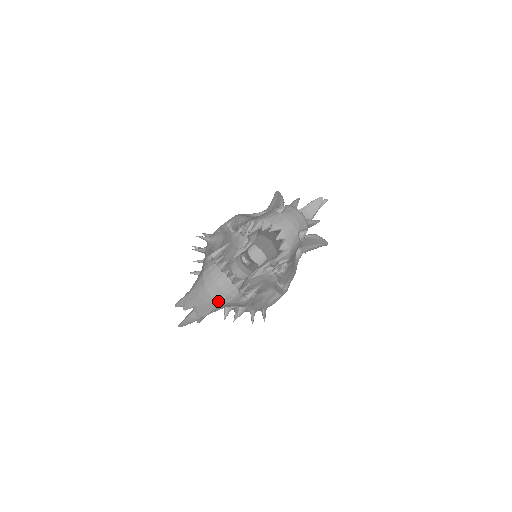
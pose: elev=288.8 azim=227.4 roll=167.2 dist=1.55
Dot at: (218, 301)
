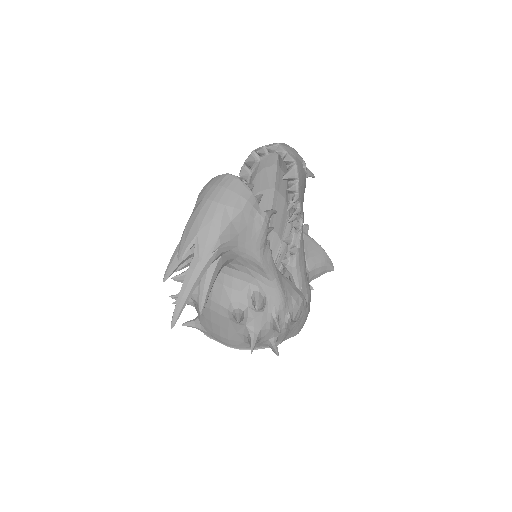
Dot at: (227, 210)
